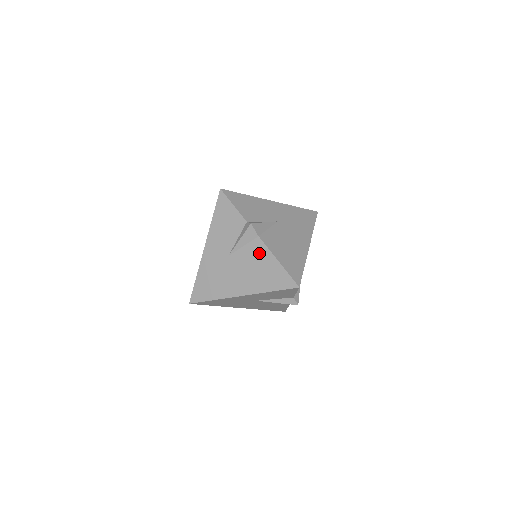
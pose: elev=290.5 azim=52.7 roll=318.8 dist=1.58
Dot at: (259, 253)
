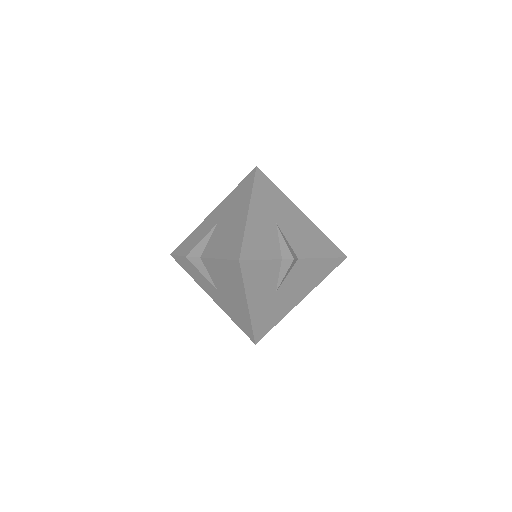
Dot at: (304, 268)
